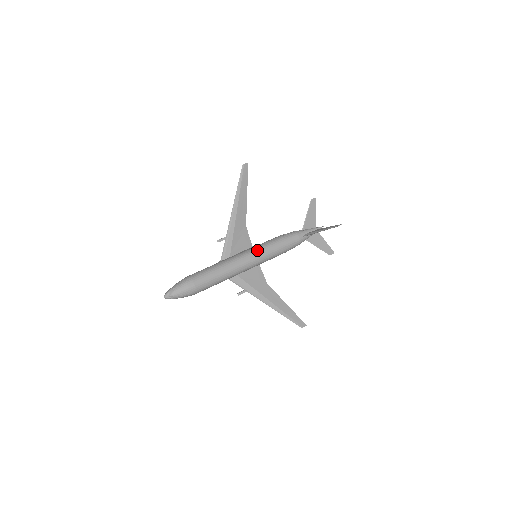
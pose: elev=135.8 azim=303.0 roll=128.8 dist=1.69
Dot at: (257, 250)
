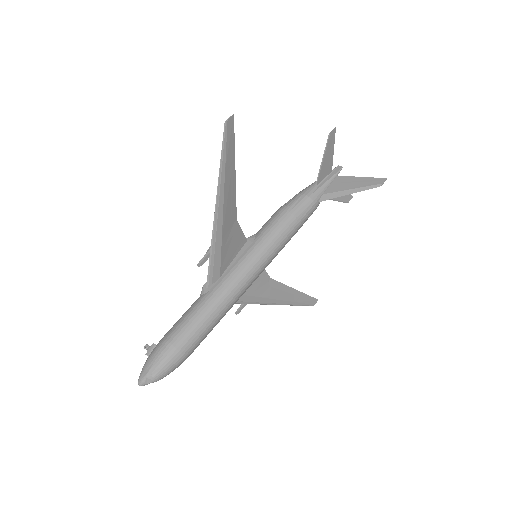
Dot at: (261, 254)
